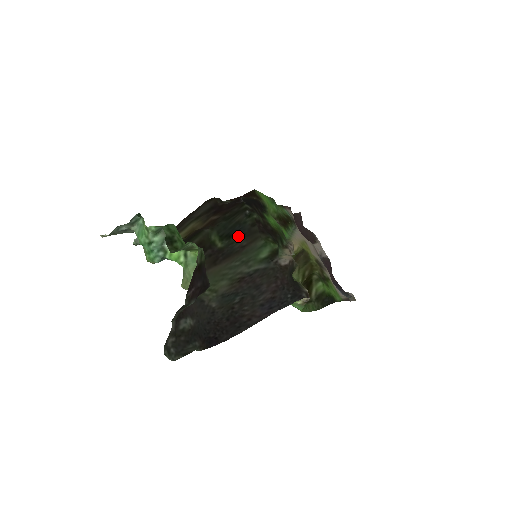
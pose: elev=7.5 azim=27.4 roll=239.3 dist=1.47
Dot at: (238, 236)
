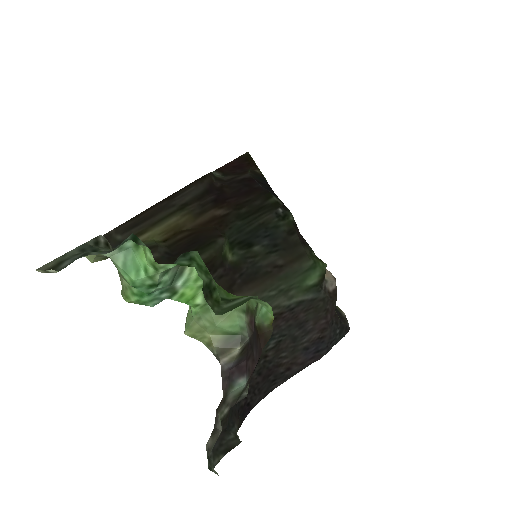
Dot at: (264, 247)
